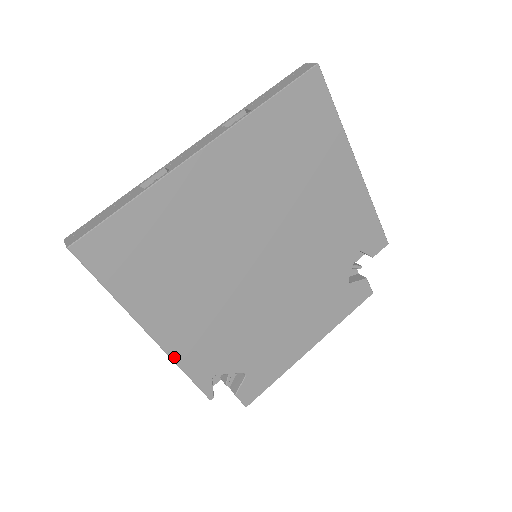
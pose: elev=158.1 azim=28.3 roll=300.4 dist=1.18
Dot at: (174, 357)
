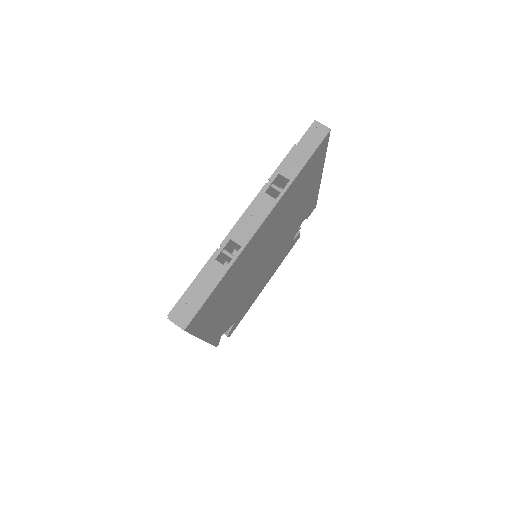
Dot at: (210, 341)
